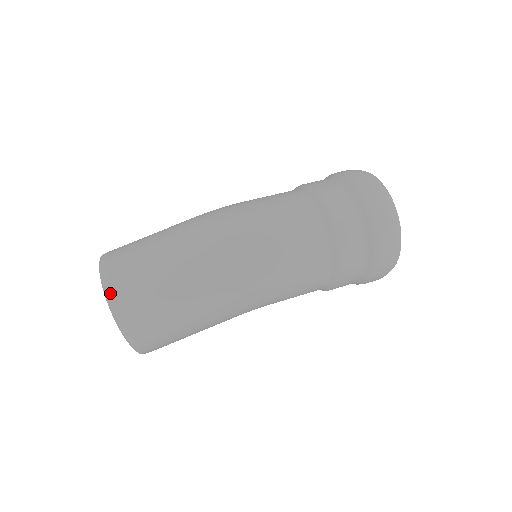
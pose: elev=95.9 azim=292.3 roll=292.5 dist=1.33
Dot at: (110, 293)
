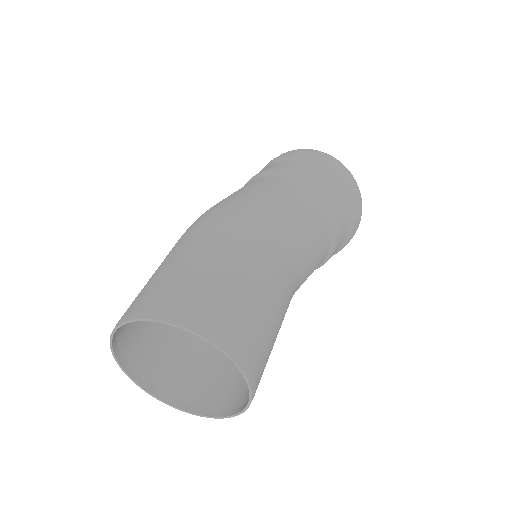
Dot at: (128, 316)
